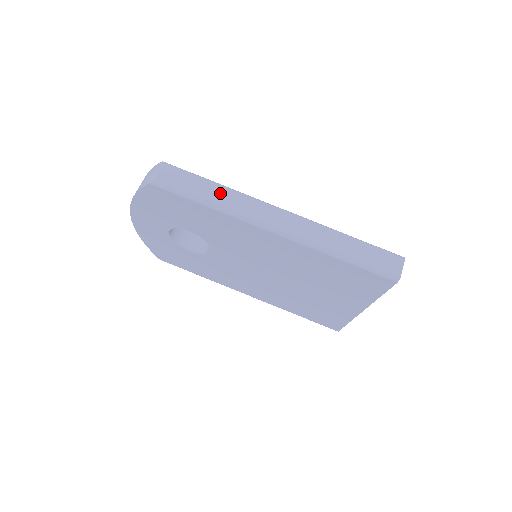
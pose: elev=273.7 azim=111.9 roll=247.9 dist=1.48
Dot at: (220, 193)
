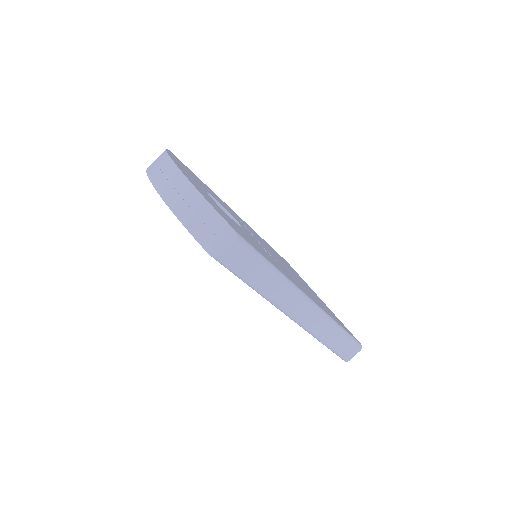
Dot at: (271, 282)
